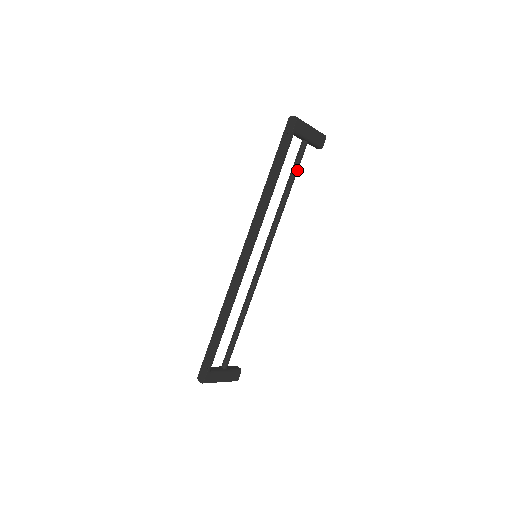
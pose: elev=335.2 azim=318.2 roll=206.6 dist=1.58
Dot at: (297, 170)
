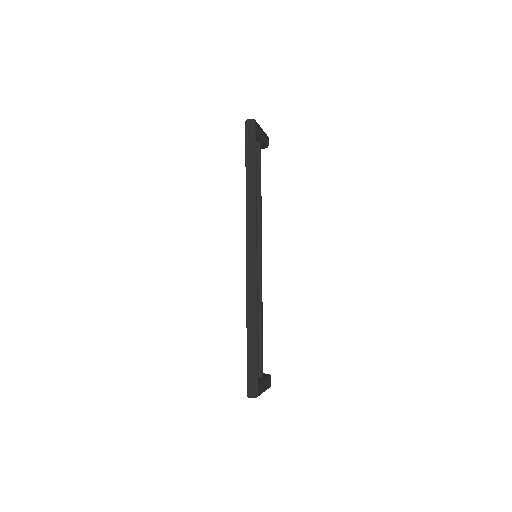
Dot at: occluded
